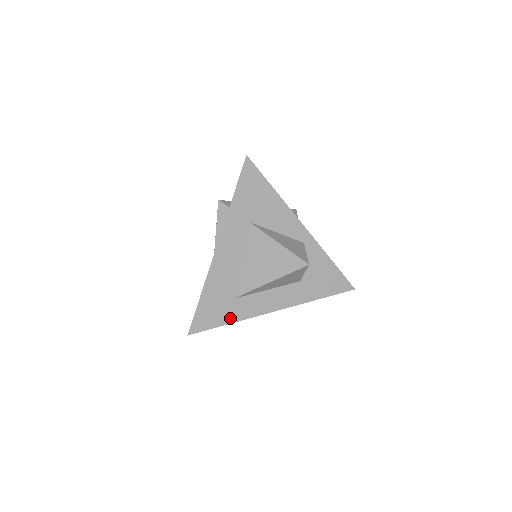
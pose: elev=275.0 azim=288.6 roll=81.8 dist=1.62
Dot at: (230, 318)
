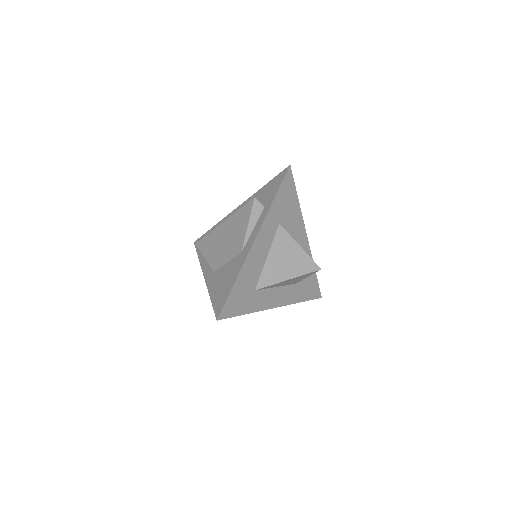
Dot at: (248, 309)
